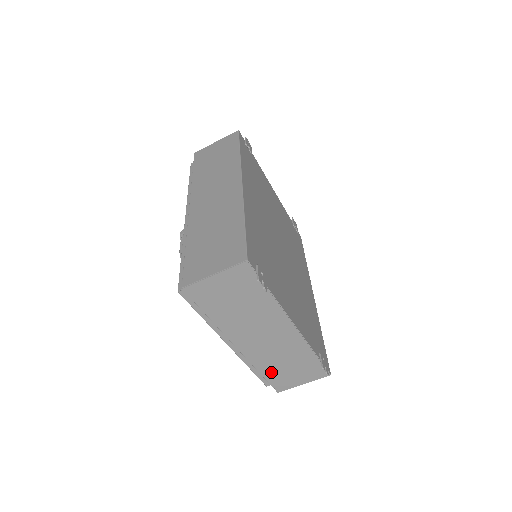
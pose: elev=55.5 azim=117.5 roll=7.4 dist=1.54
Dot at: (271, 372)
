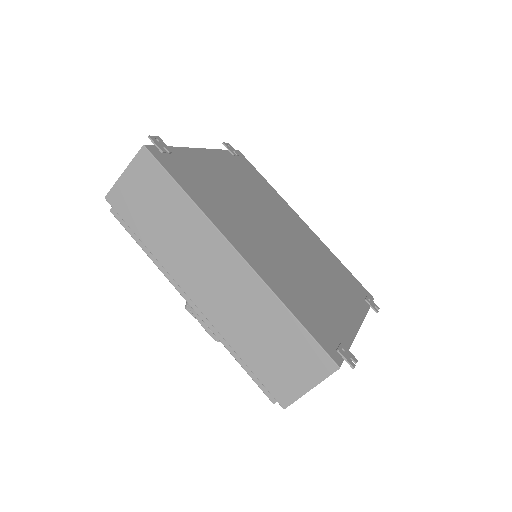
Dot at: occluded
